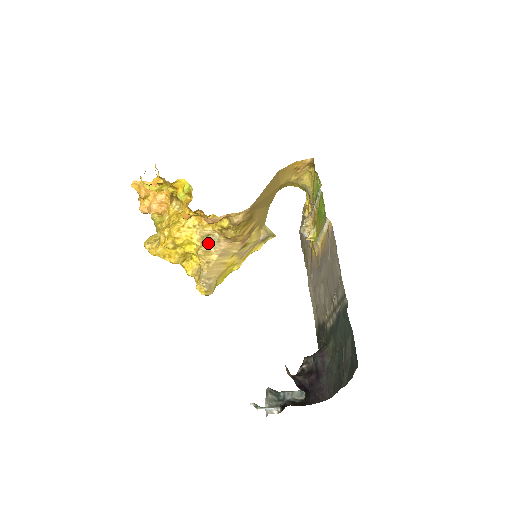
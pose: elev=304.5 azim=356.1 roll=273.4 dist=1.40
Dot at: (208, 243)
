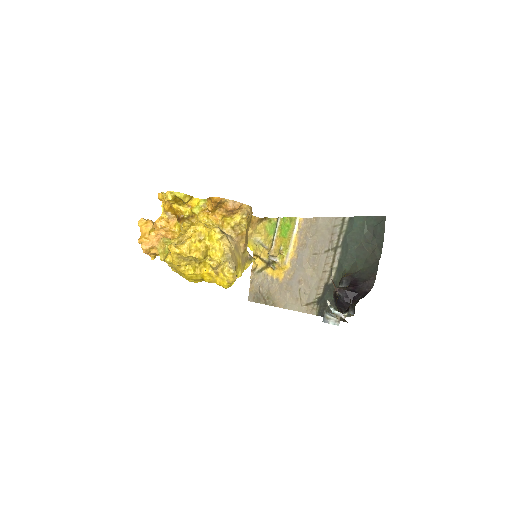
Dot at: (226, 235)
